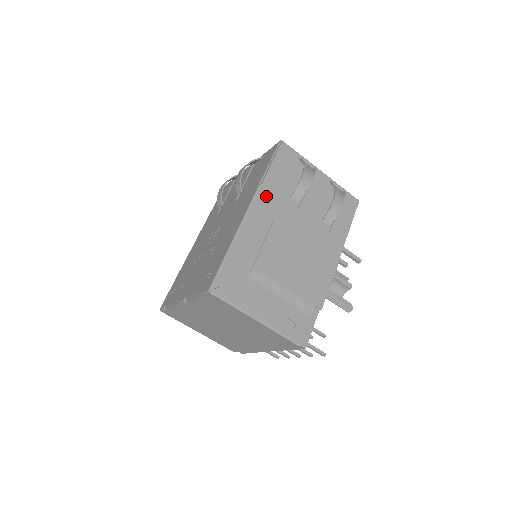
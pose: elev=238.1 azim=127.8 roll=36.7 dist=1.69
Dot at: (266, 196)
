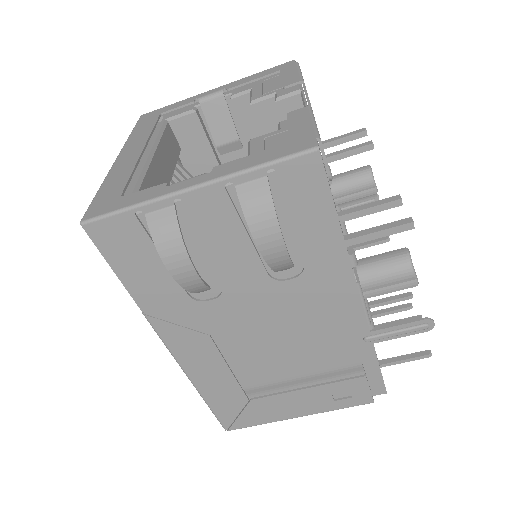
Dot at: (166, 319)
